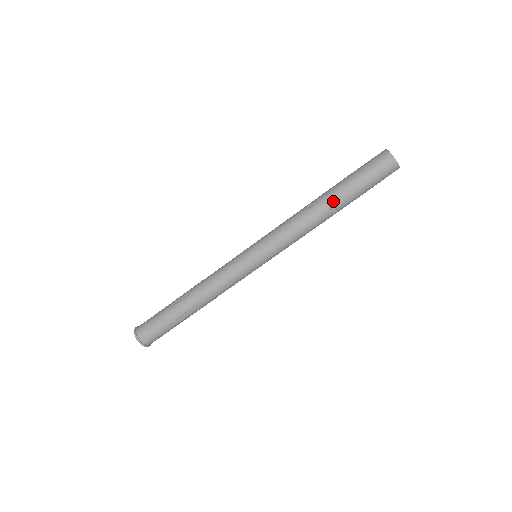
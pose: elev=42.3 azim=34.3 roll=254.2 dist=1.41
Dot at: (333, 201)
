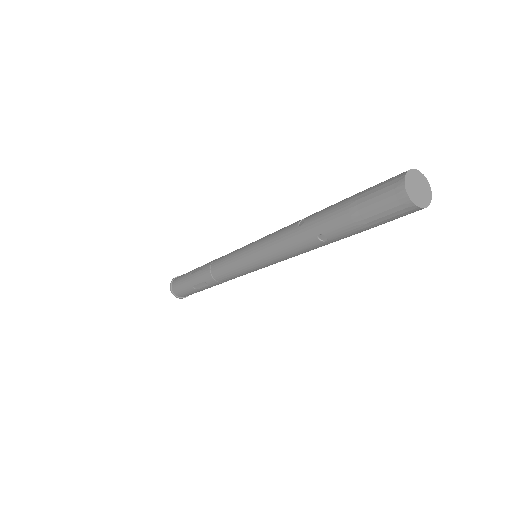
Dot at: (321, 227)
